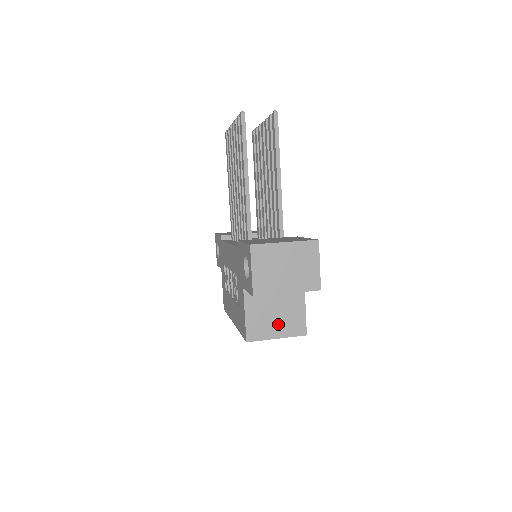
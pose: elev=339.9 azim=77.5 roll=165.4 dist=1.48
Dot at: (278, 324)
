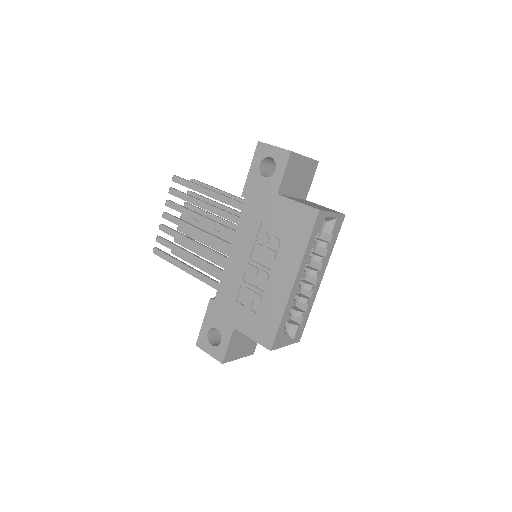
Dot at: (322, 208)
